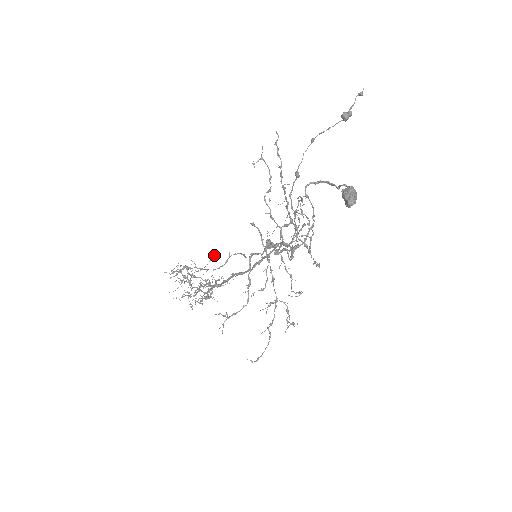
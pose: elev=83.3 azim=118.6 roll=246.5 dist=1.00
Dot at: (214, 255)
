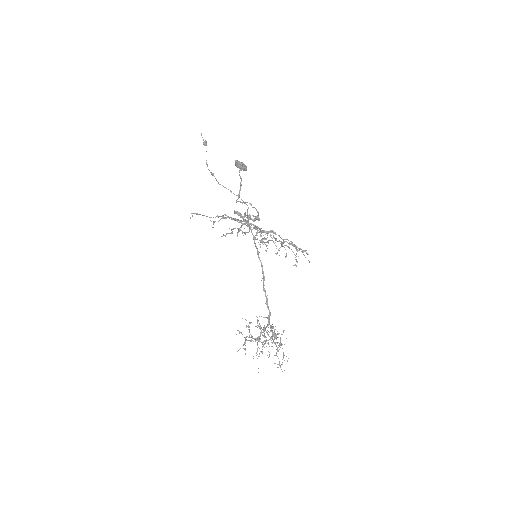
Dot at: (260, 325)
